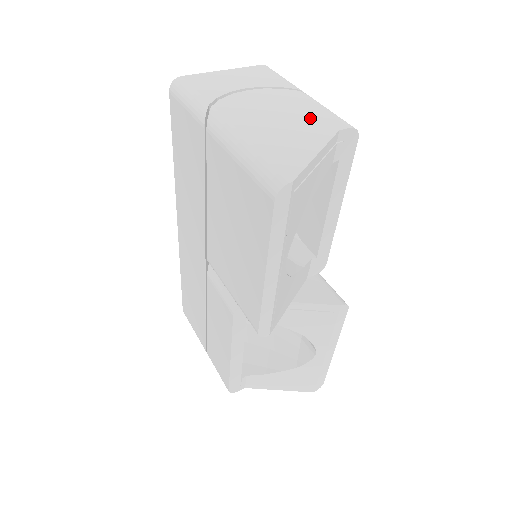
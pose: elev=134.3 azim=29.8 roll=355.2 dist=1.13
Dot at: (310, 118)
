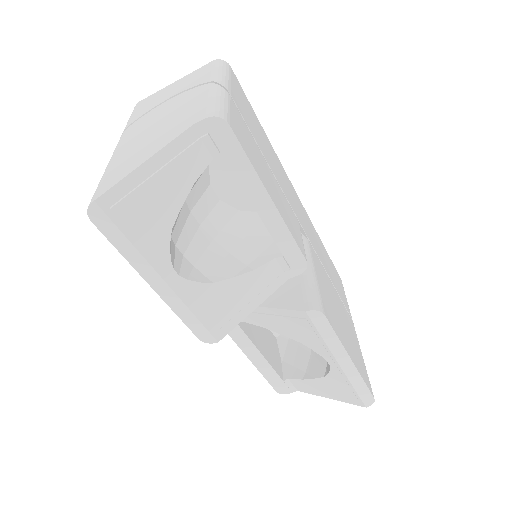
Dot at: (183, 117)
